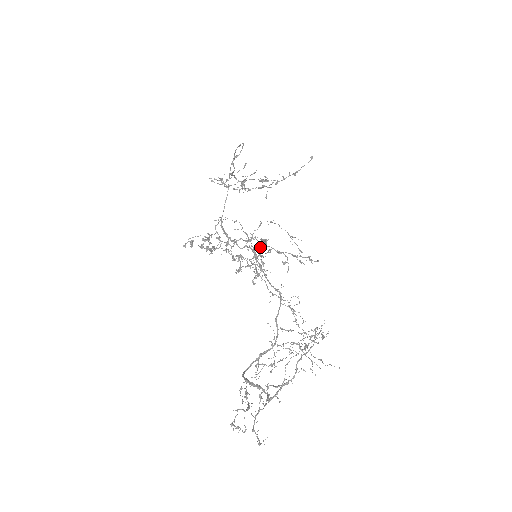
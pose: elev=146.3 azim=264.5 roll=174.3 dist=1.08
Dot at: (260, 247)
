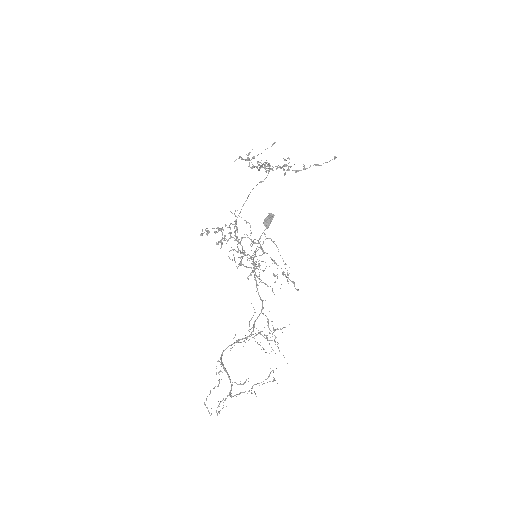
Dot at: (266, 224)
